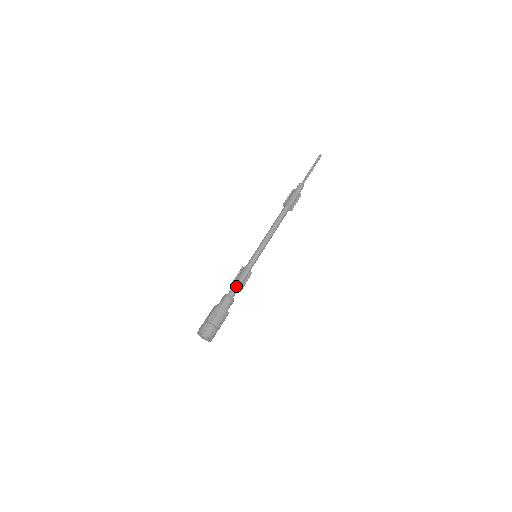
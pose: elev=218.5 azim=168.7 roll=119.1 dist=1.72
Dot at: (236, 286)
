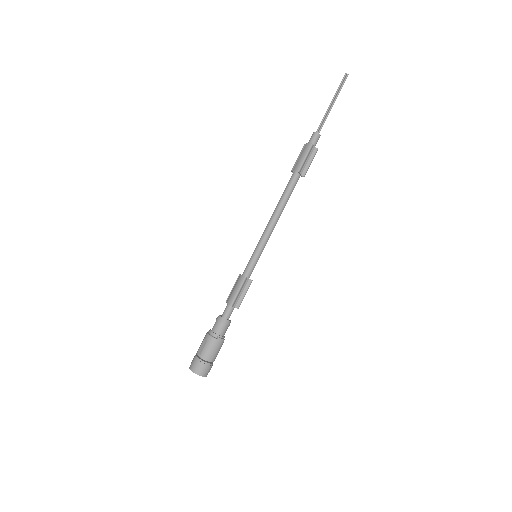
Dot at: (228, 304)
